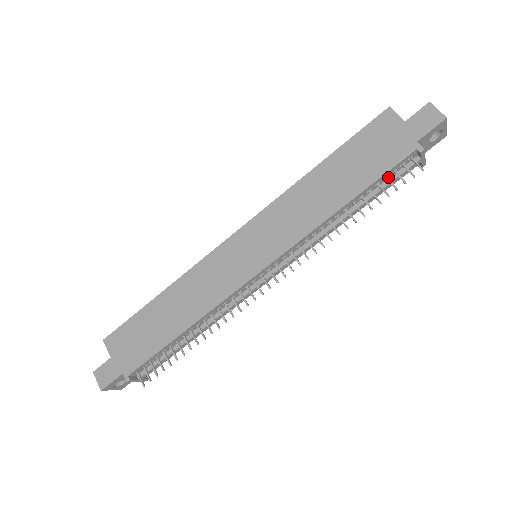
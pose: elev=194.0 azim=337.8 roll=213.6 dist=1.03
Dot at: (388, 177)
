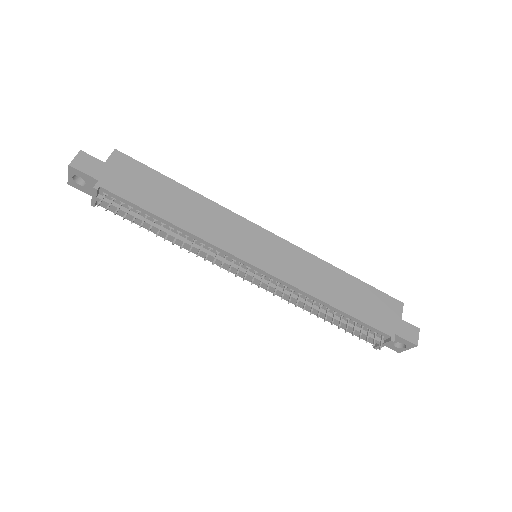
Dot at: (362, 327)
